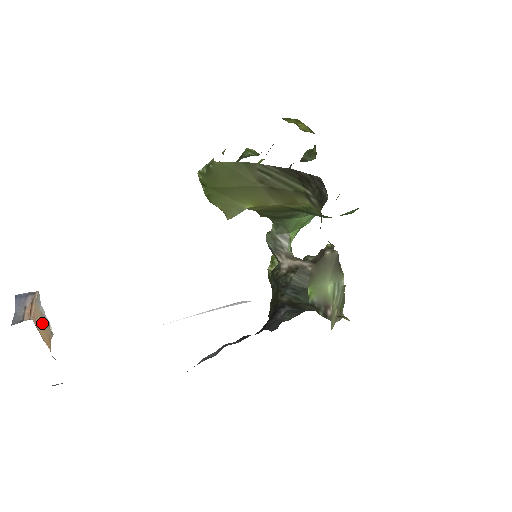
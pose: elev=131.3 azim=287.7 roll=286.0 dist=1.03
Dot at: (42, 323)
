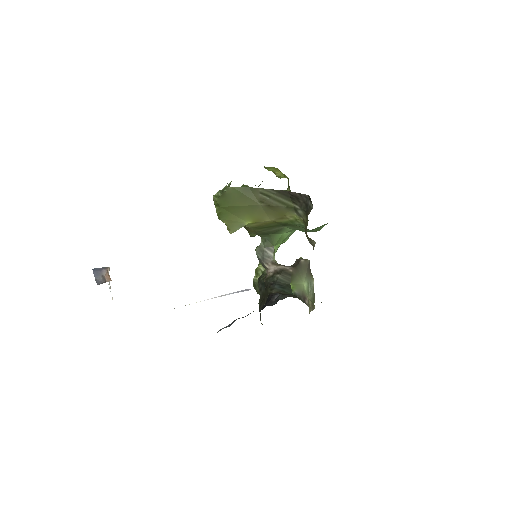
Dot at: occluded
